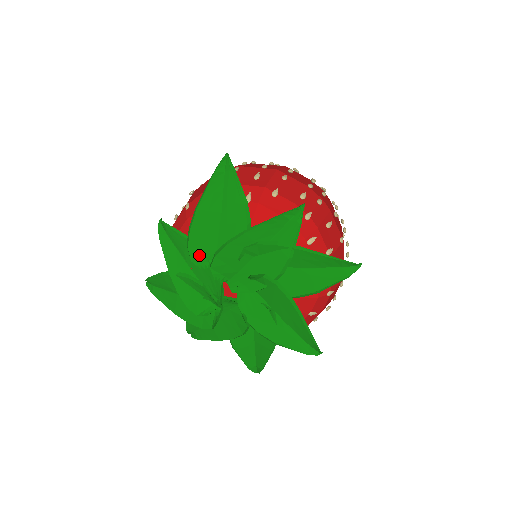
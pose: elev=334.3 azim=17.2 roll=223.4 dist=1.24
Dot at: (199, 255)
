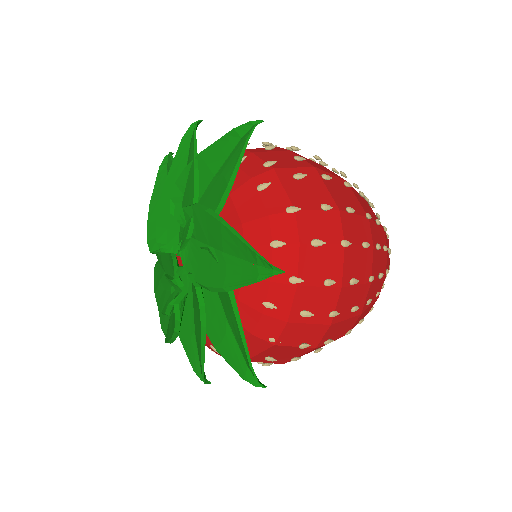
Dot at: occluded
